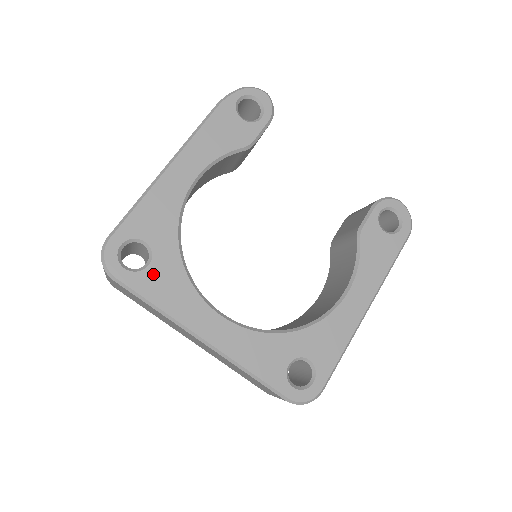
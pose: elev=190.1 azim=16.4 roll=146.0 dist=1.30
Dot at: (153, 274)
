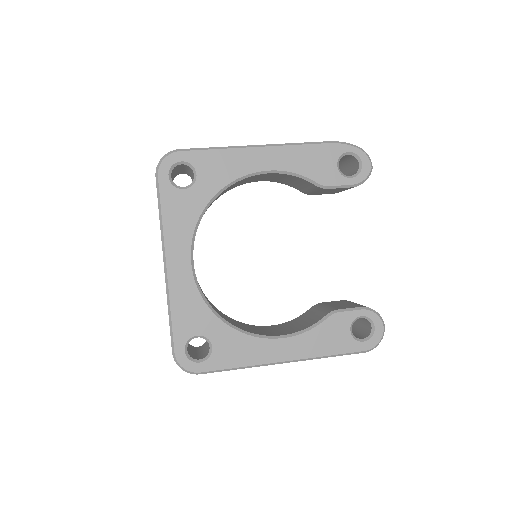
Dot at: (180, 197)
